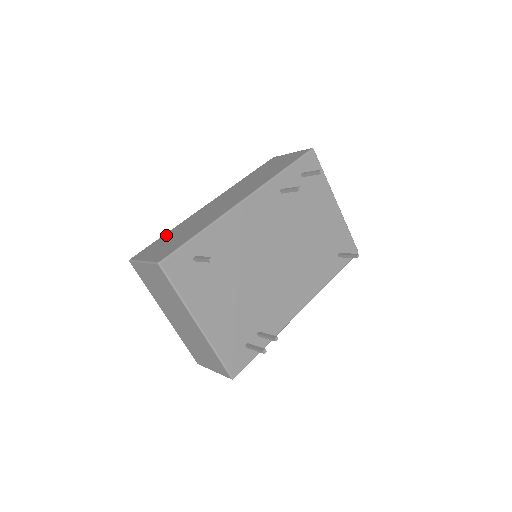
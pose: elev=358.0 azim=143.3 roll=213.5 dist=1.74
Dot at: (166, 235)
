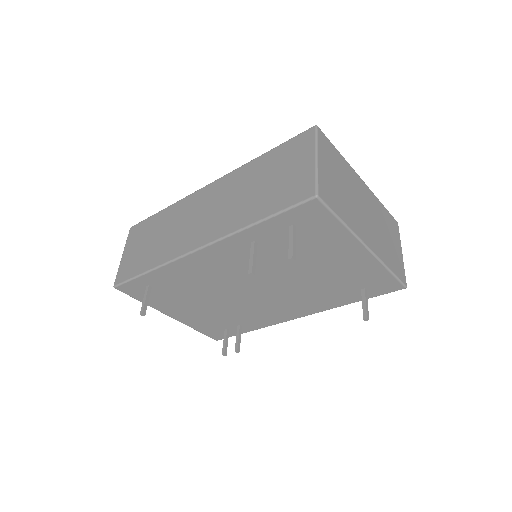
Dot at: (156, 218)
